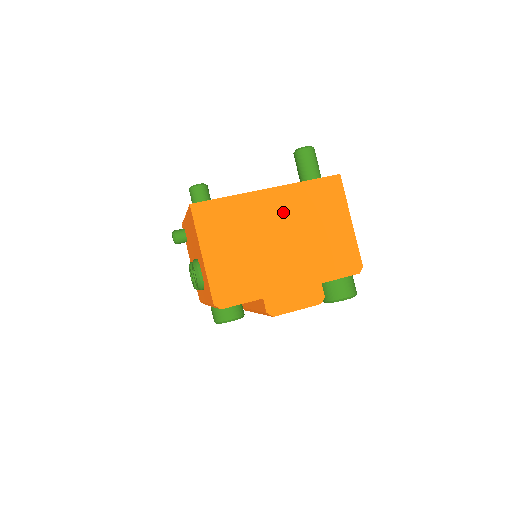
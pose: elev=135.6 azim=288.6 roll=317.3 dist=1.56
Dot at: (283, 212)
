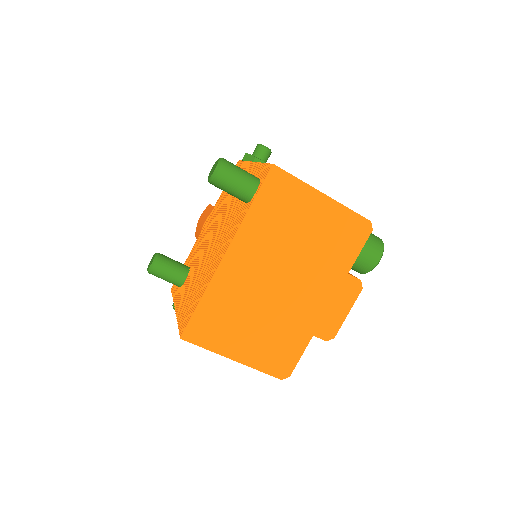
Dot at: (259, 257)
